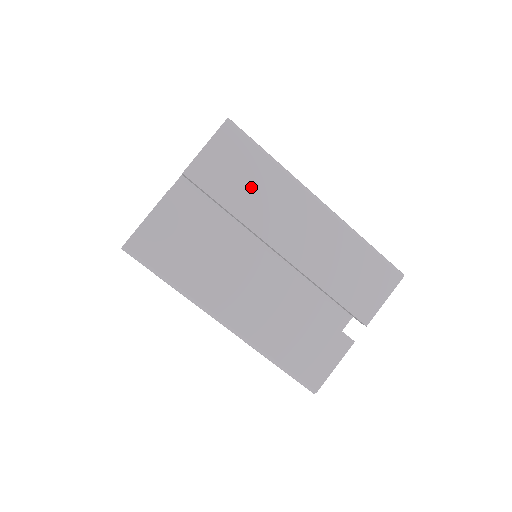
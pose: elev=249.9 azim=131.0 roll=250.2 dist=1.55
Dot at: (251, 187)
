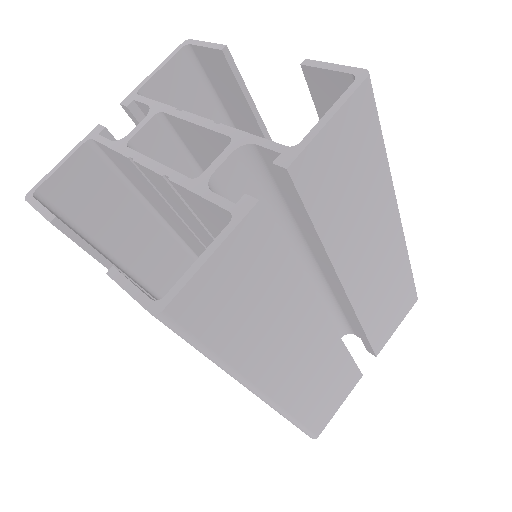
Dot at: (353, 197)
